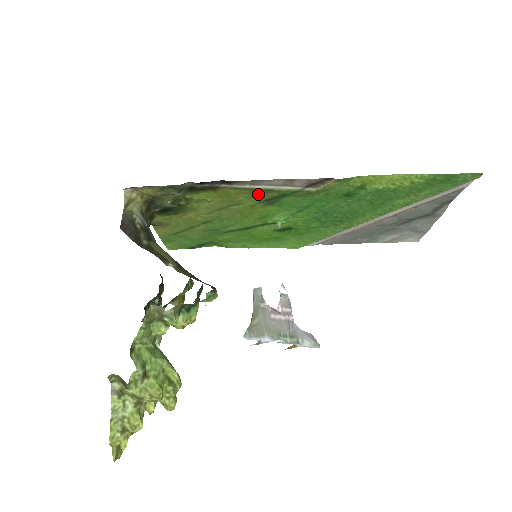
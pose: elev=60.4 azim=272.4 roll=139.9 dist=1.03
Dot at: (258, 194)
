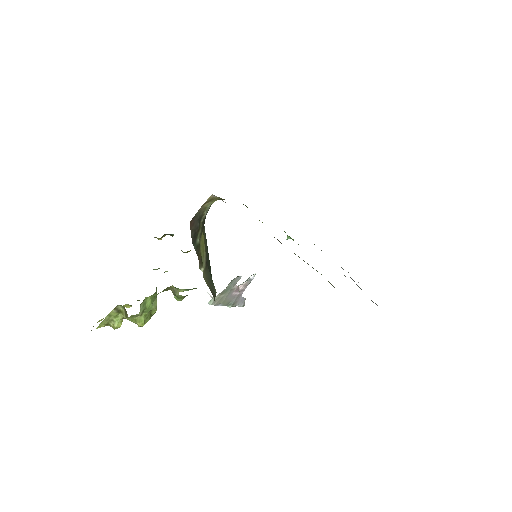
Dot at: occluded
